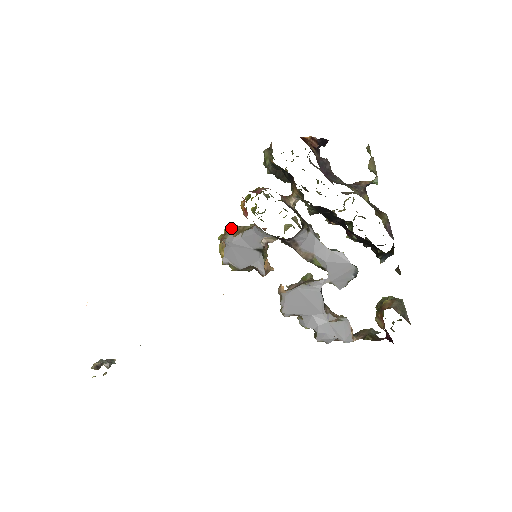
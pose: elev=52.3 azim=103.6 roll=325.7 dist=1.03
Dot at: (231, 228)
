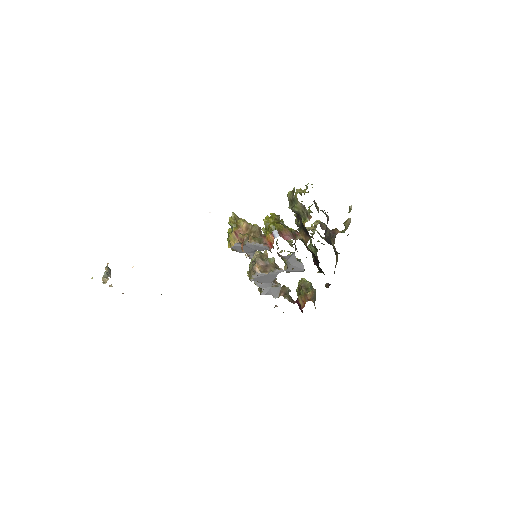
Dot at: occluded
